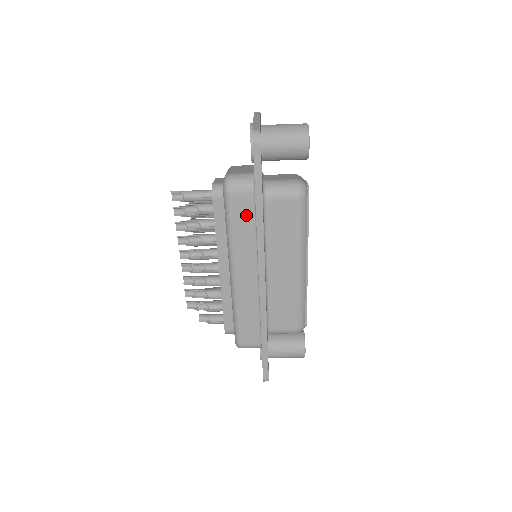
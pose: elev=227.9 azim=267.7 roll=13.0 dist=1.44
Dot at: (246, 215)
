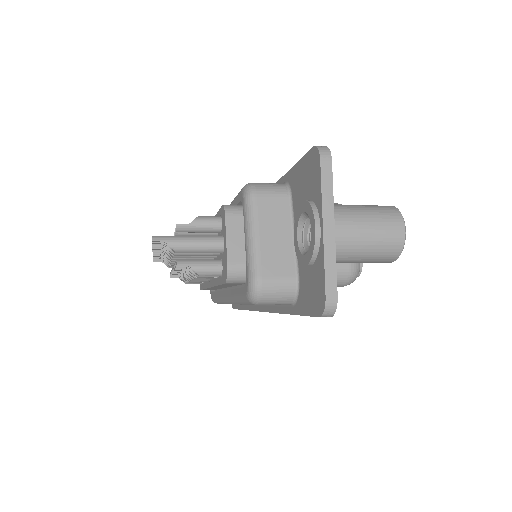
Dot at: occluded
